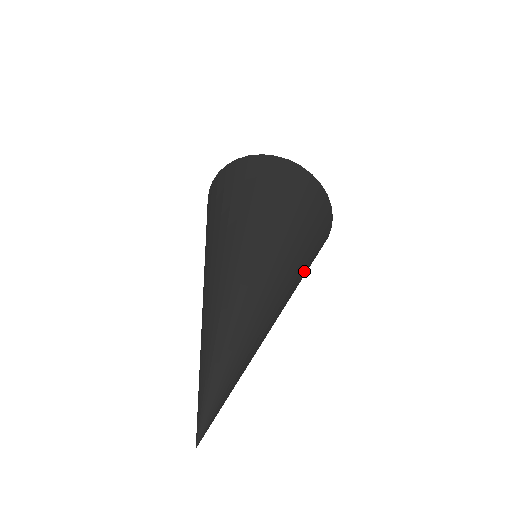
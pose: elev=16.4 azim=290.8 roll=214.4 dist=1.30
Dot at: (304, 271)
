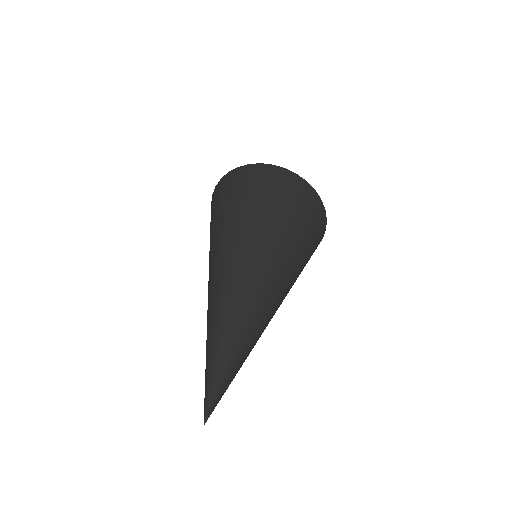
Dot at: (300, 263)
